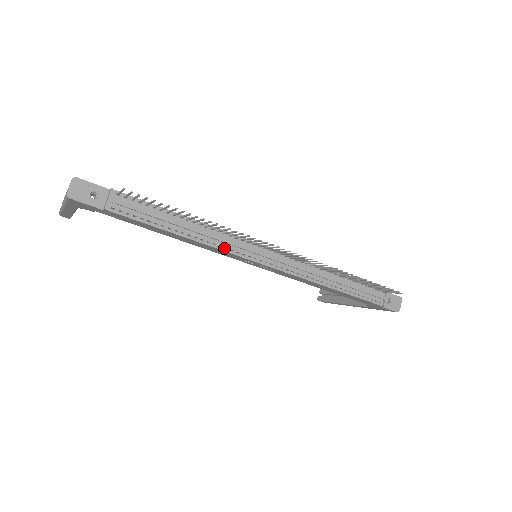
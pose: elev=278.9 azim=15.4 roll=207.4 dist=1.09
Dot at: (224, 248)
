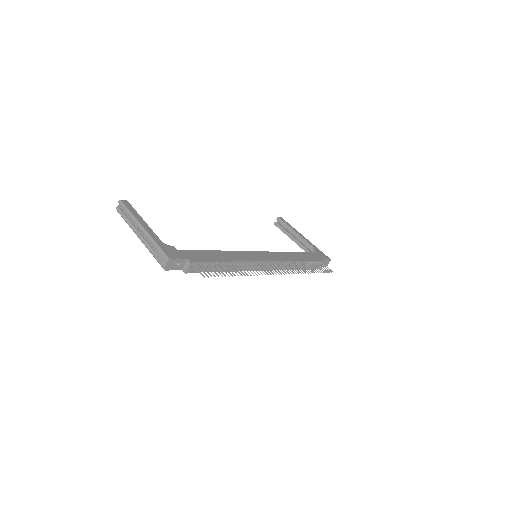
Dot at: occluded
